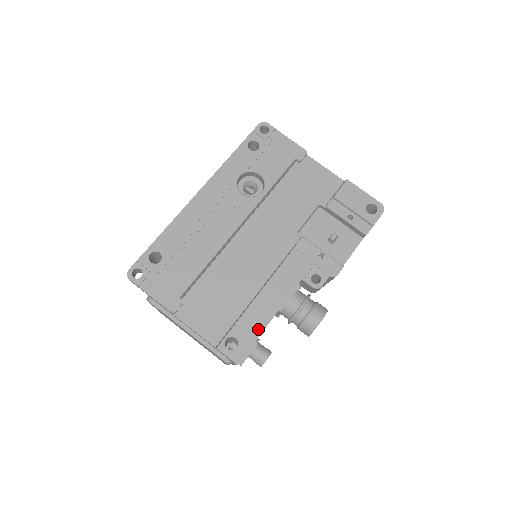
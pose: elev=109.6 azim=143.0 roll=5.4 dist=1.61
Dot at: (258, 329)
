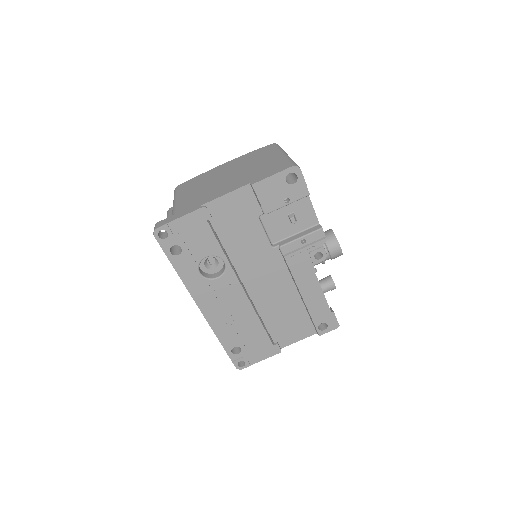
Dot at: (325, 308)
